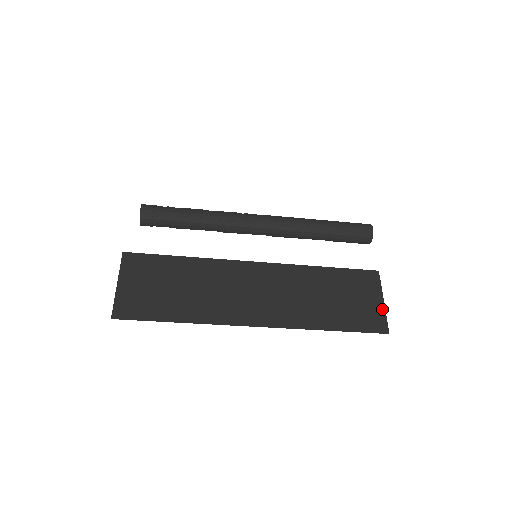
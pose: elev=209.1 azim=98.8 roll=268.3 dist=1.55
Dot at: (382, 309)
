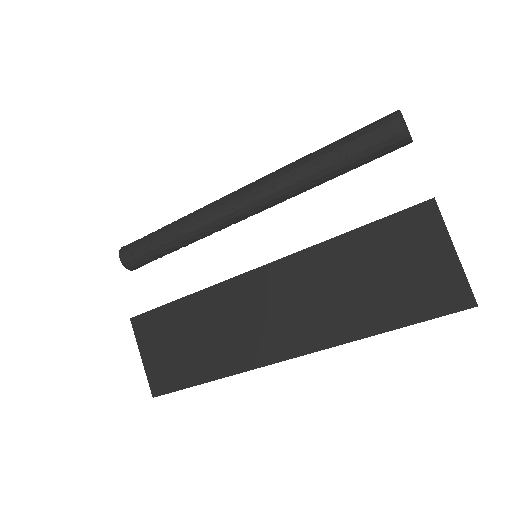
Dot at: (456, 267)
